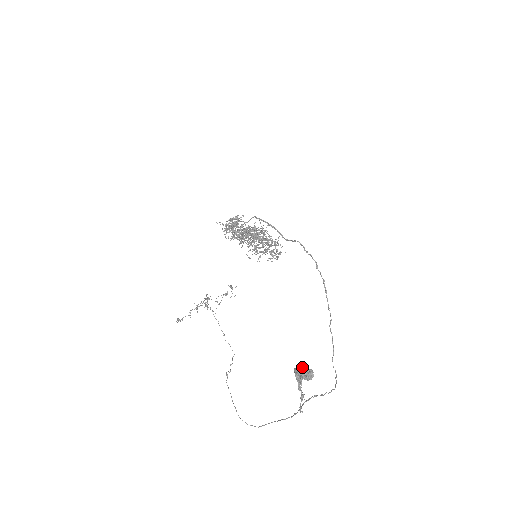
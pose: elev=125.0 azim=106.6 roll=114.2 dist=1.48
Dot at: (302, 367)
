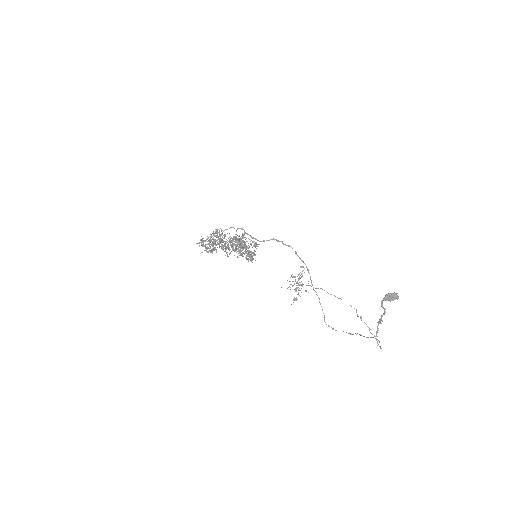
Dot at: occluded
